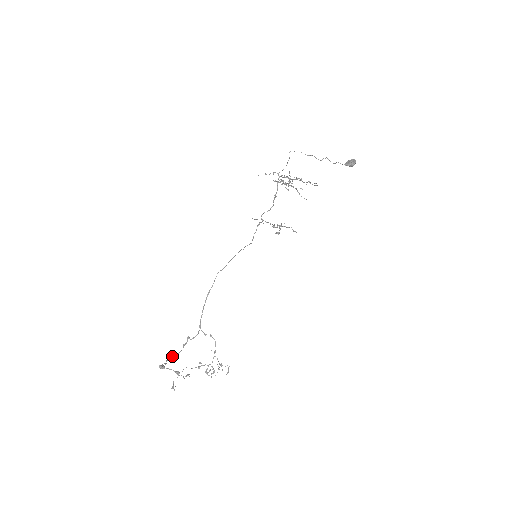
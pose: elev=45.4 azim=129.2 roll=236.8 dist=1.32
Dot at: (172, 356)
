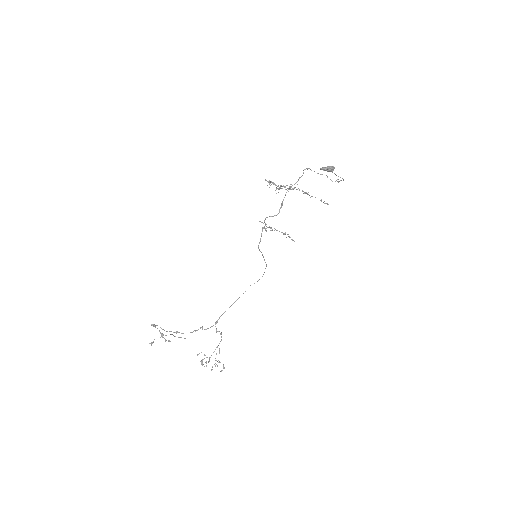
Dot at: (176, 331)
